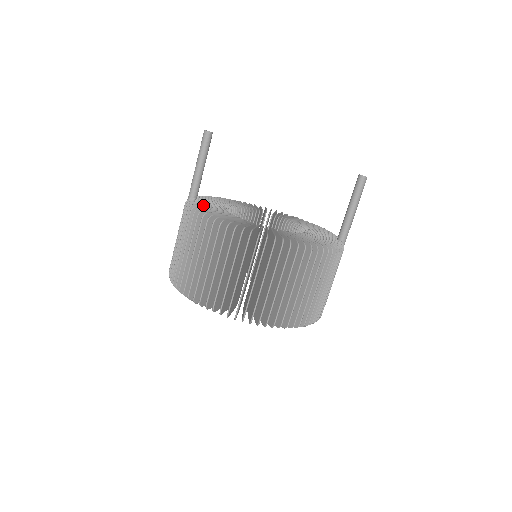
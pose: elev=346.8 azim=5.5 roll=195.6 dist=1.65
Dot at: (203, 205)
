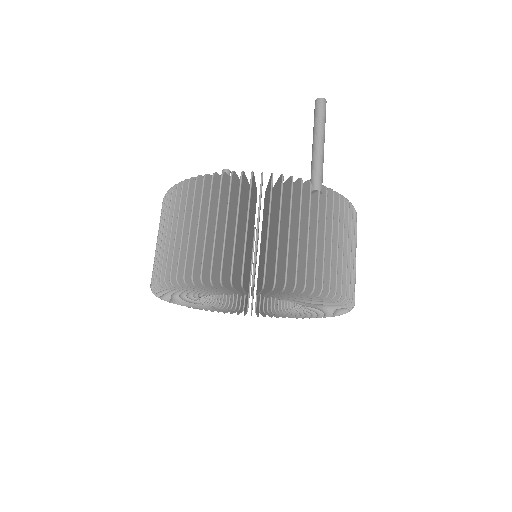
Dot at: occluded
